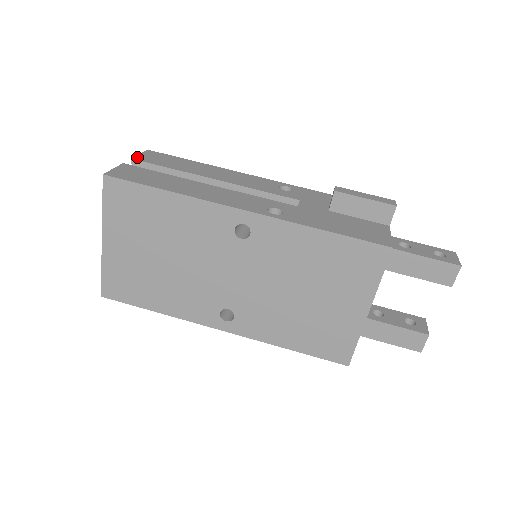
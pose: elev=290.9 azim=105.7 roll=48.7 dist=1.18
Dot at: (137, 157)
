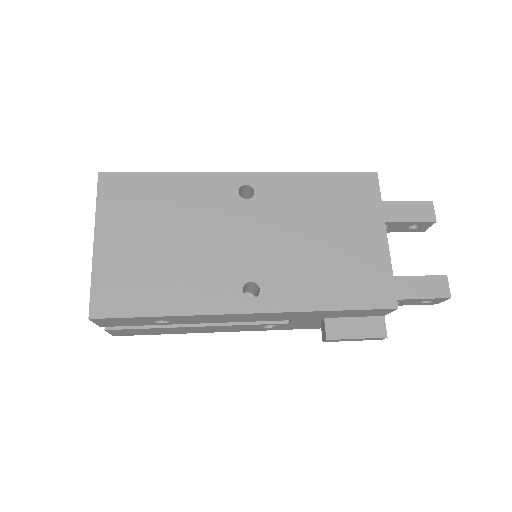
Dot at: occluded
